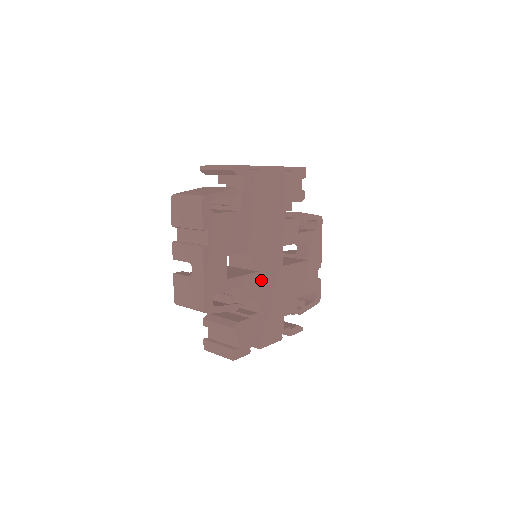
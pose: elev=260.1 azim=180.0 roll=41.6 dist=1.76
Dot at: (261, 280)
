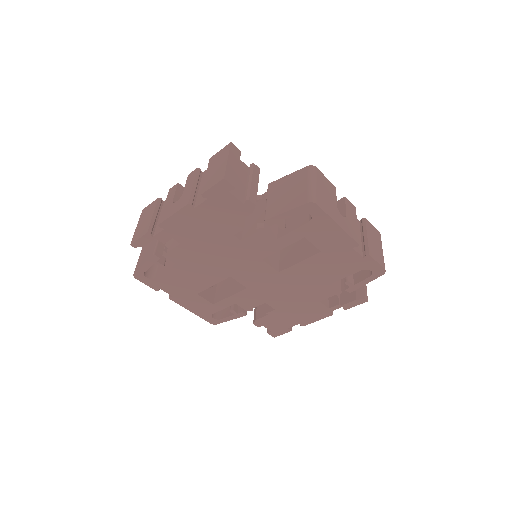
Dot at: (256, 291)
